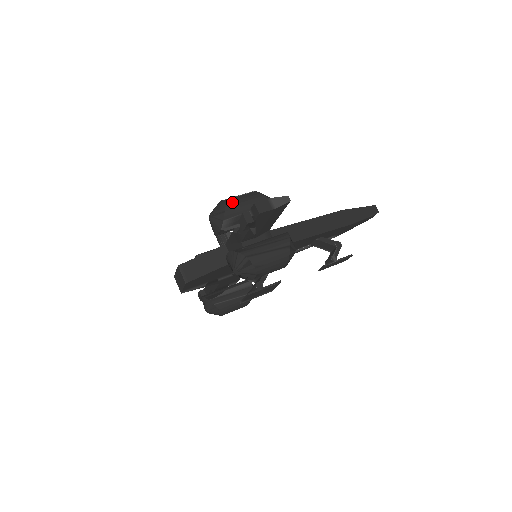
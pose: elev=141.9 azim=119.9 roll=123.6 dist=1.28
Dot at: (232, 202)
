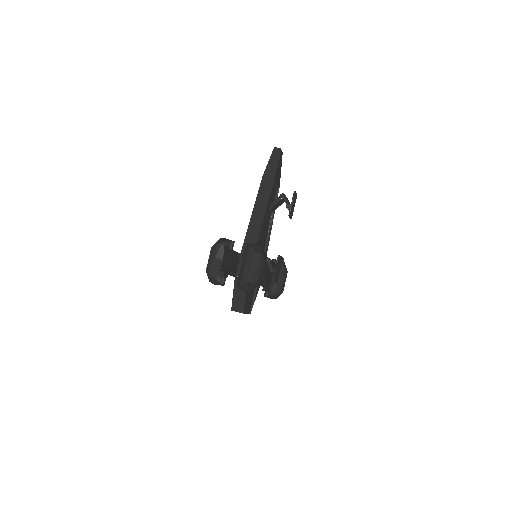
Dot at: (209, 267)
